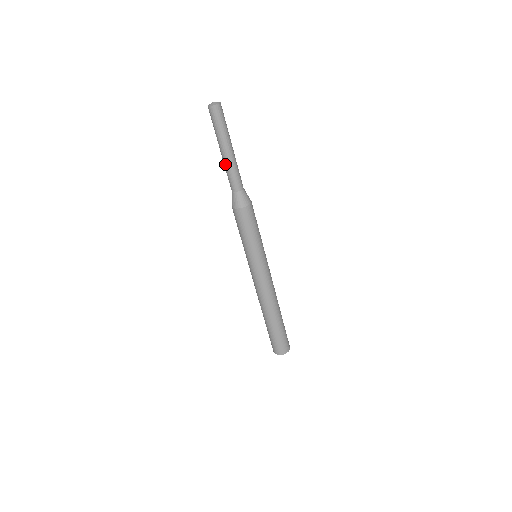
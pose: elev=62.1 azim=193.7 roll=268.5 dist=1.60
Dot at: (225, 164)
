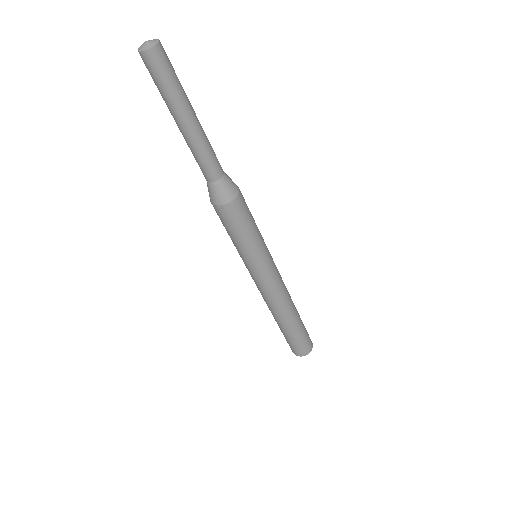
Dot at: (189, 143)
